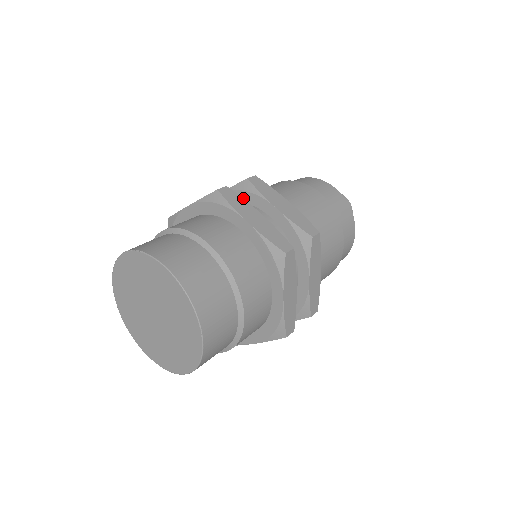
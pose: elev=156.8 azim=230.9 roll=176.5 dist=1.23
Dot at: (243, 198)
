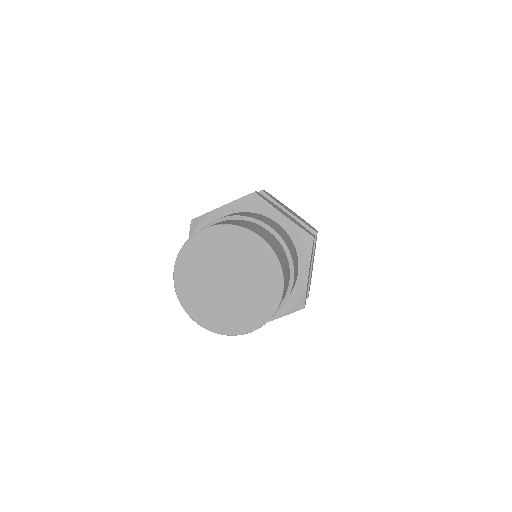
Dot at: occluded
